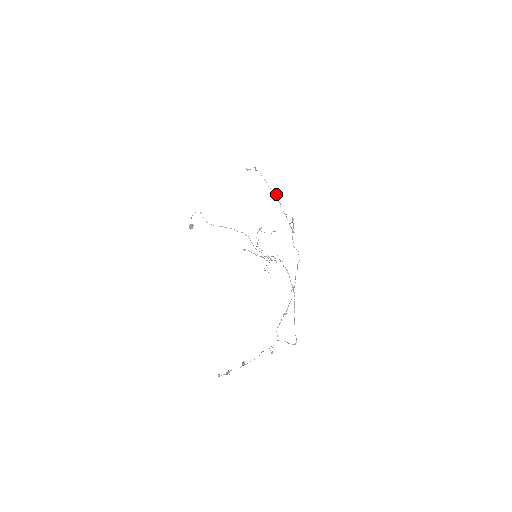
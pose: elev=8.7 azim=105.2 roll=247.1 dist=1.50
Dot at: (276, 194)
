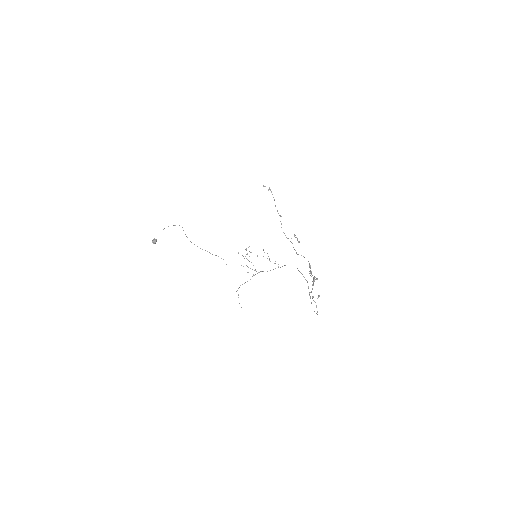
Dot at: (280, 215)
